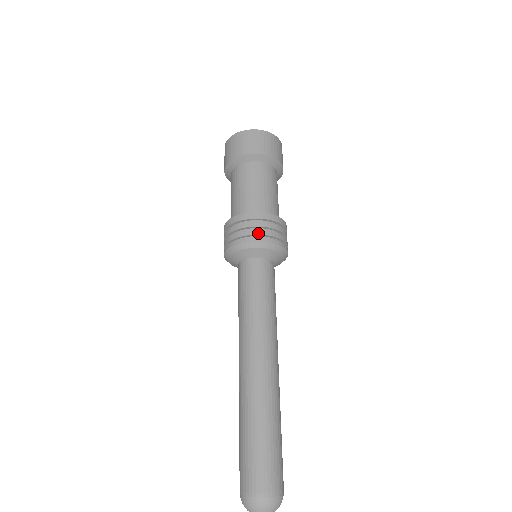
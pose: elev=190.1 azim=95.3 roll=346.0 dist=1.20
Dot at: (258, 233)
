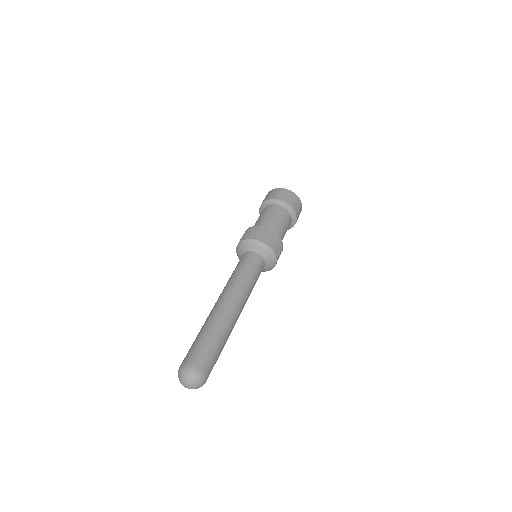
Dot at: (255, 235)
